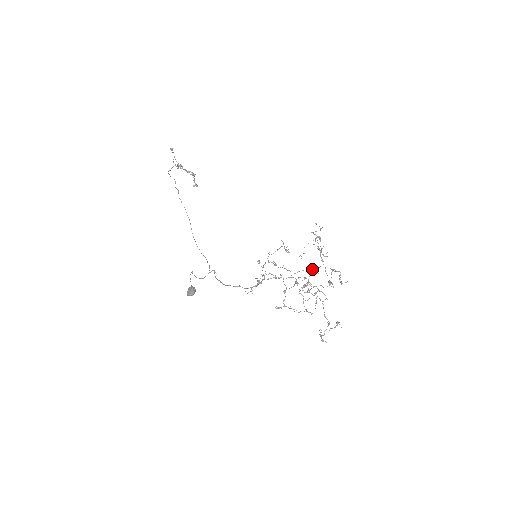
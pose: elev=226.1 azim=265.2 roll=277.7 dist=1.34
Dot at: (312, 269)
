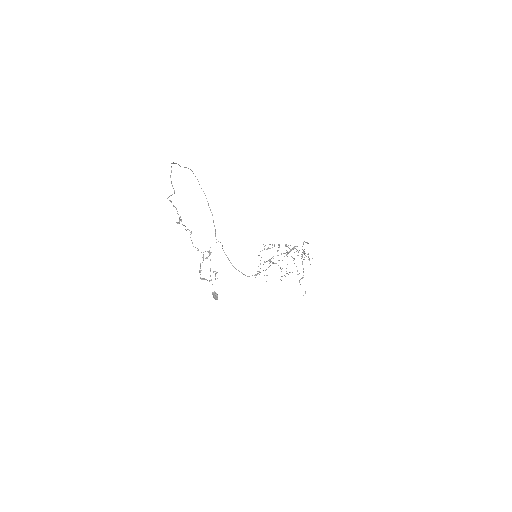
Dot at: occluded
